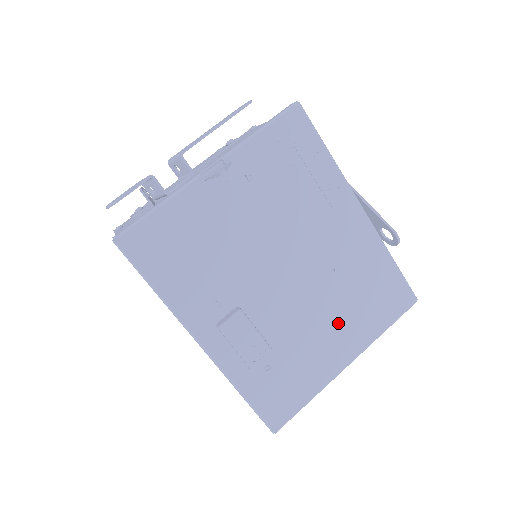
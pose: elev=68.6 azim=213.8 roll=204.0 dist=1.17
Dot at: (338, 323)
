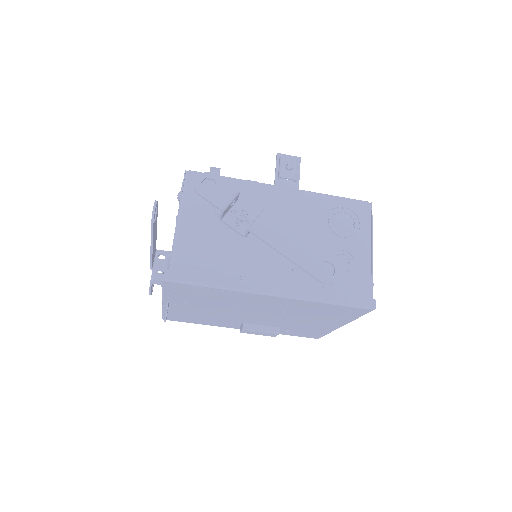
Dot at: (314, 320)
